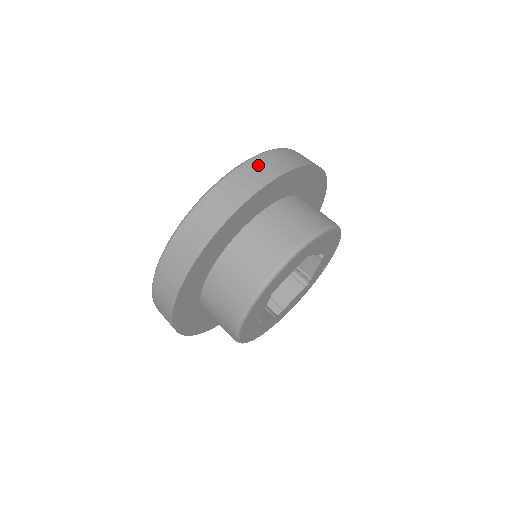
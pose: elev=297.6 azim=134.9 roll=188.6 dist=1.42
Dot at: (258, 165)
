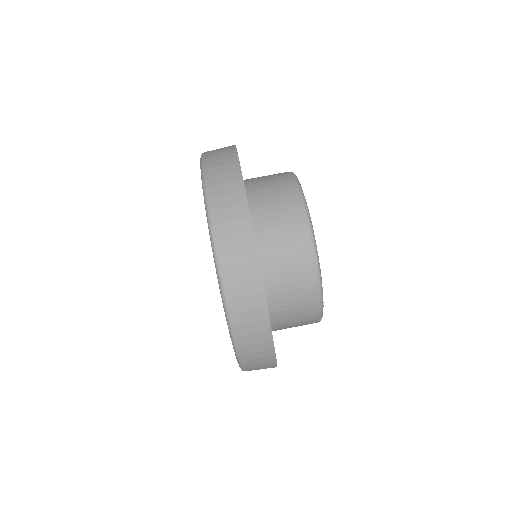
Dot at: (216, 181)
